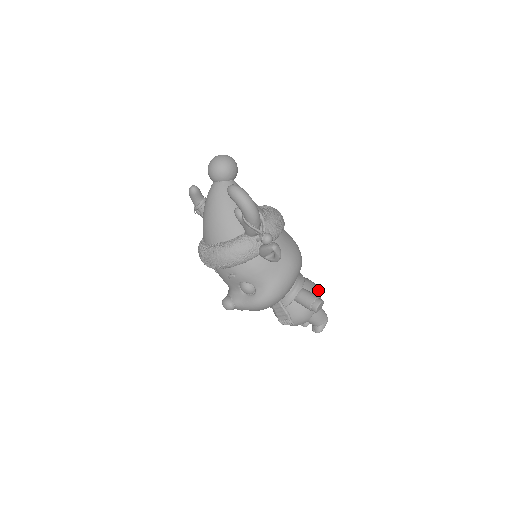
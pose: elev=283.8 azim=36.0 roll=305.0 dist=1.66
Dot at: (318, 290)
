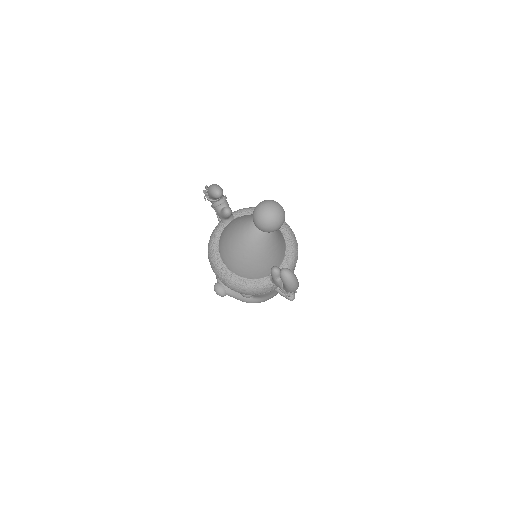
Dot at: occluded
